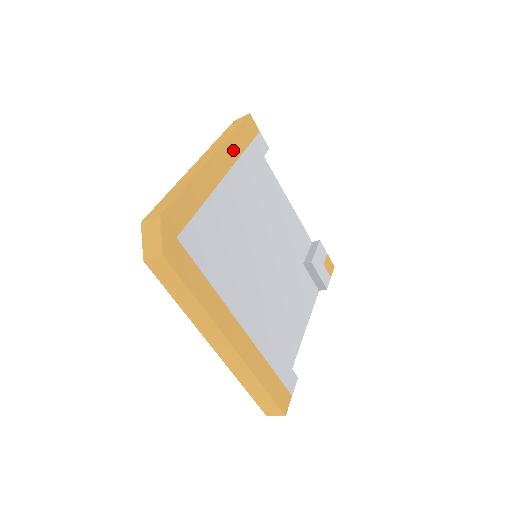
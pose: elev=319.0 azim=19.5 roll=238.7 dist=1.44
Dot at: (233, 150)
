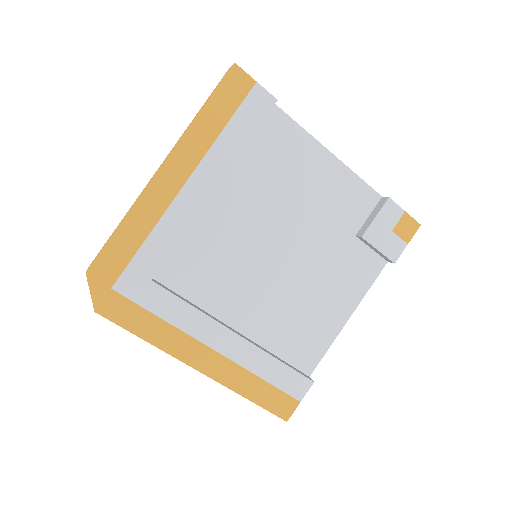
Dot at: (199, 141)
